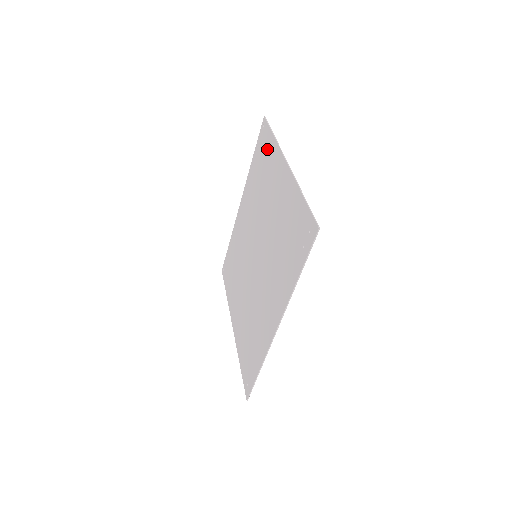
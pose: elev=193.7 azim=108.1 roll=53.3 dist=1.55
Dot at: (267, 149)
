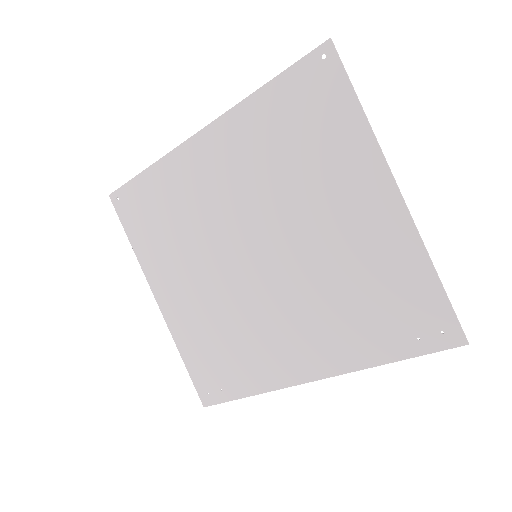
Dot at: (332, 116)
